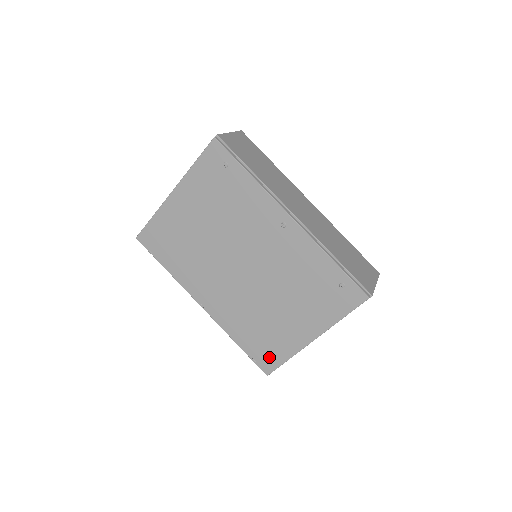
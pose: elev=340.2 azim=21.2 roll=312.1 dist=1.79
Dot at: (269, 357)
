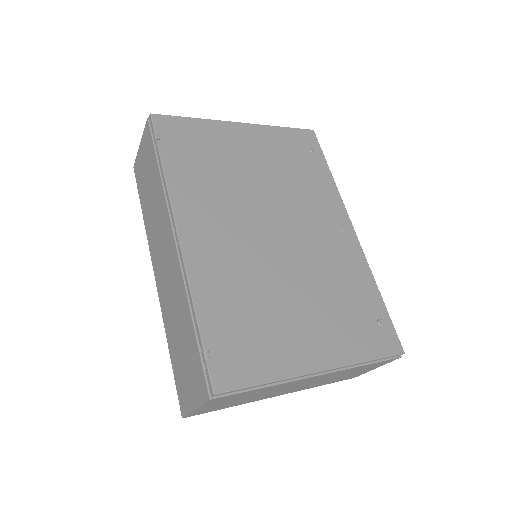
Dot at: (239, 363)
